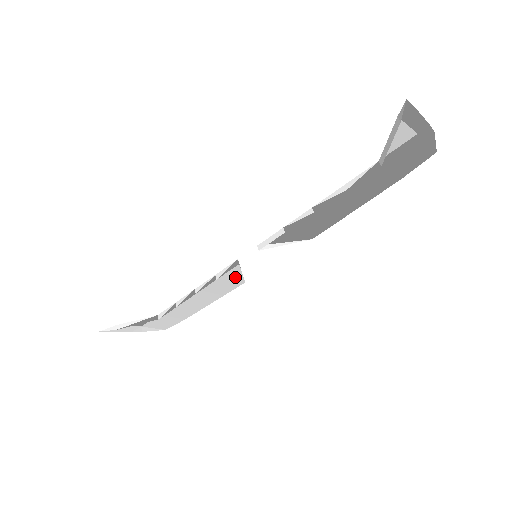
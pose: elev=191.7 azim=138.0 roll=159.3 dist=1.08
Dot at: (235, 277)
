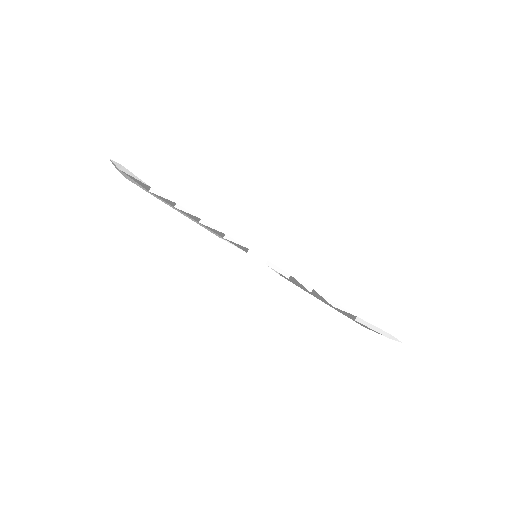
Dot at: occluded
